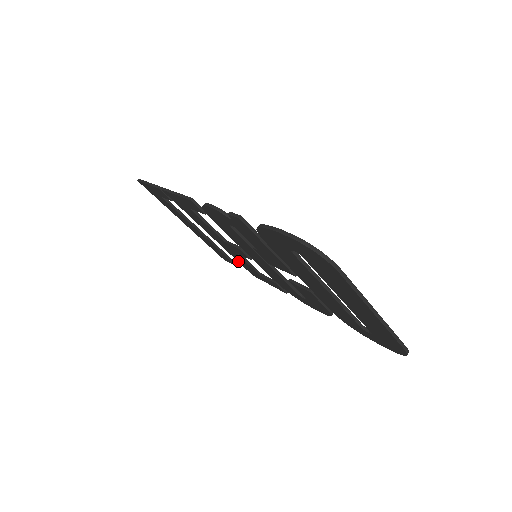
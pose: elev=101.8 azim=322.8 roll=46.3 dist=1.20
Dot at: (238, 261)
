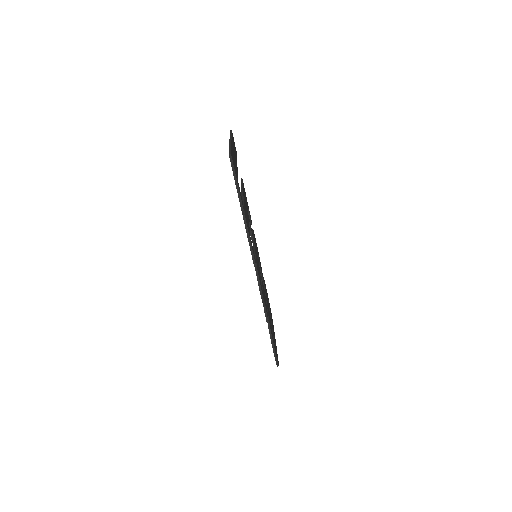
Dot at: occluded
